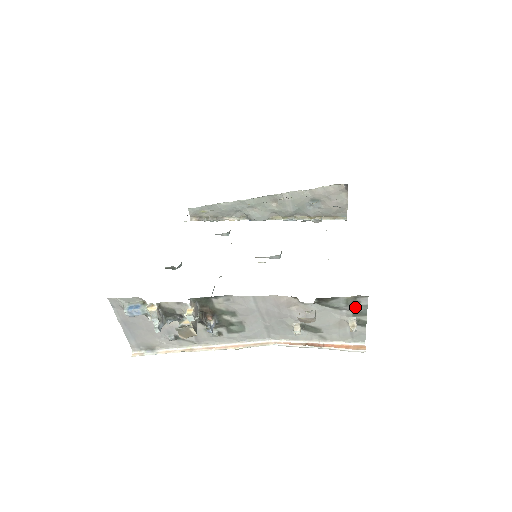
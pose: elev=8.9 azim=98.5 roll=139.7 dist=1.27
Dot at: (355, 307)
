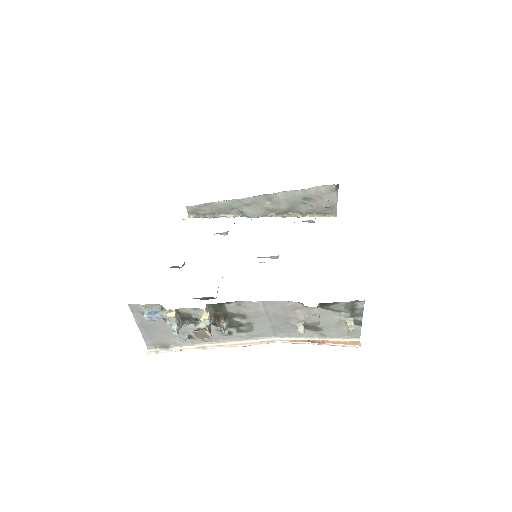
Dot at: (353, 310)
